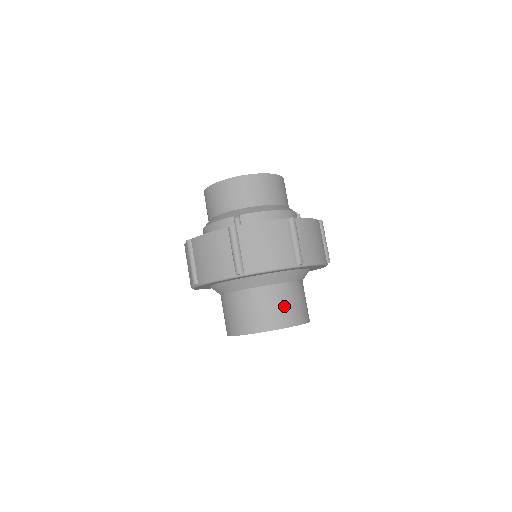
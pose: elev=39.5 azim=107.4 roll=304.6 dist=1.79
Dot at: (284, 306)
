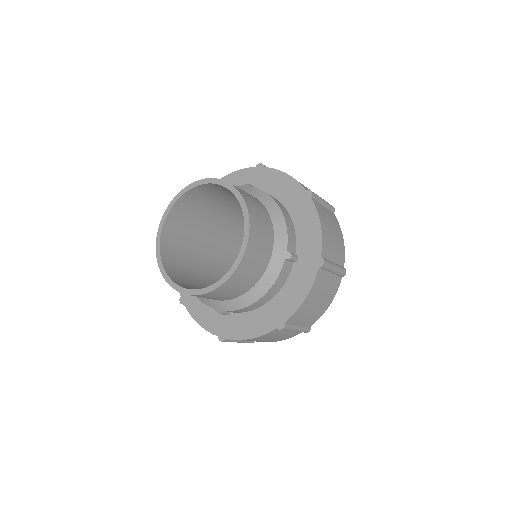
Dot at: occluded
